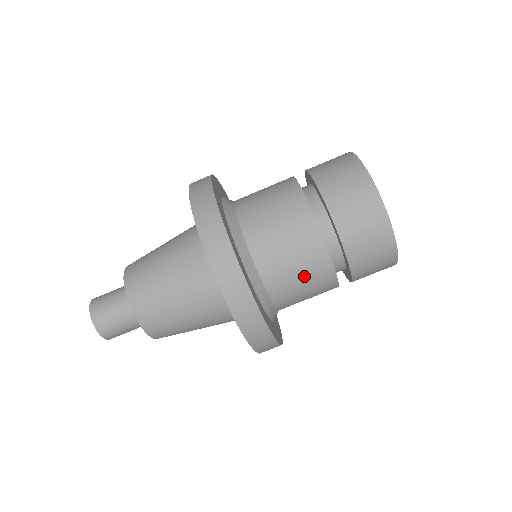
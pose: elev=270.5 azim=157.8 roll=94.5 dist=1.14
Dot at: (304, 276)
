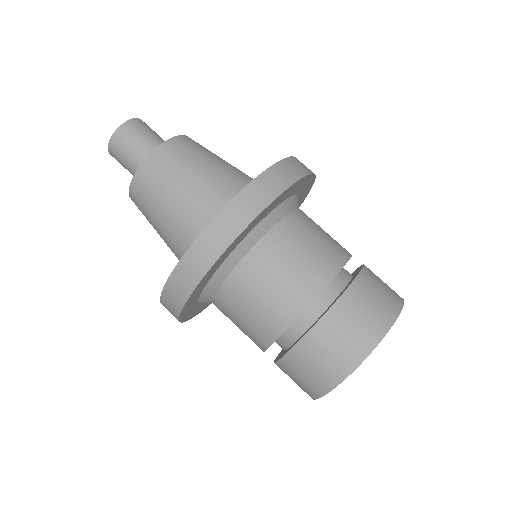
Dot at: (245, 325)
